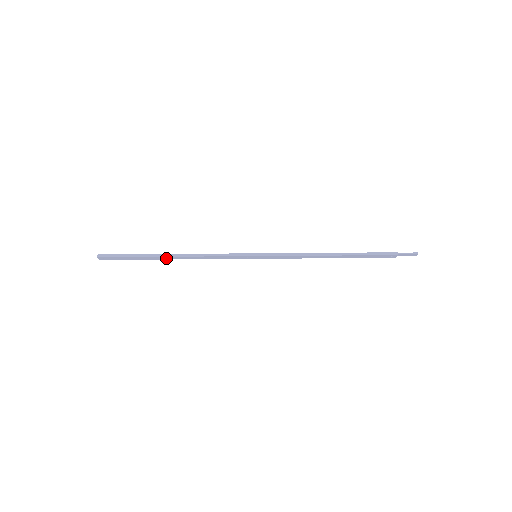
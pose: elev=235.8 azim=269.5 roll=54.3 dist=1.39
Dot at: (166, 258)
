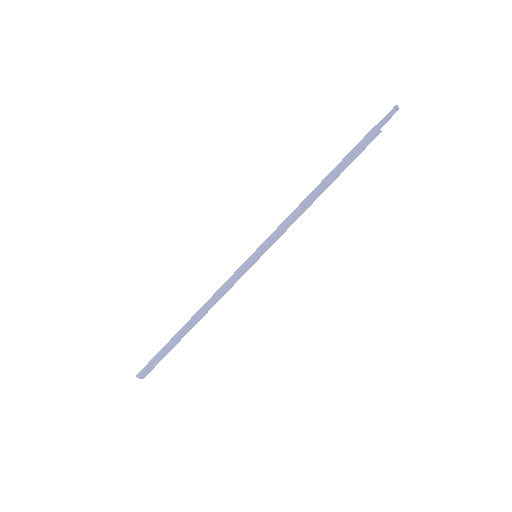
Dot at: (188, 329)
